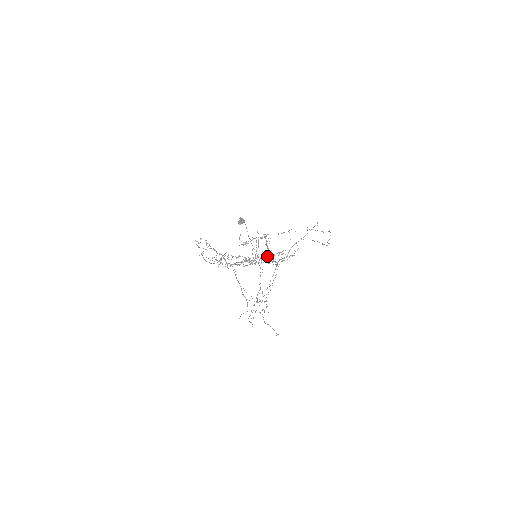
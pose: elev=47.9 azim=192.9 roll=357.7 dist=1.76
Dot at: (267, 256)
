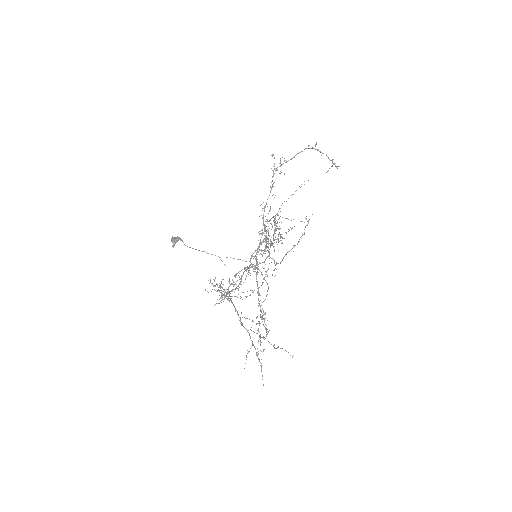
Dot at: (257, 248)
